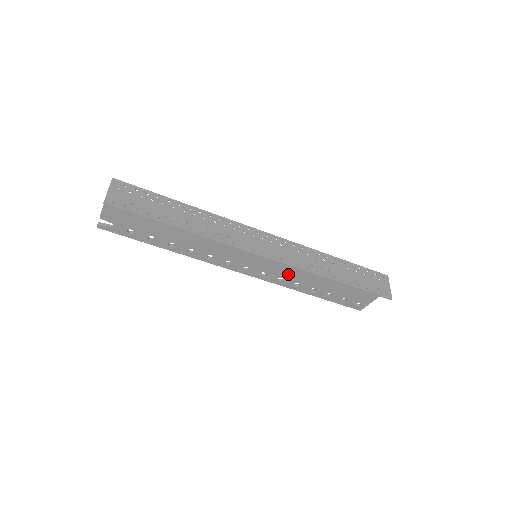
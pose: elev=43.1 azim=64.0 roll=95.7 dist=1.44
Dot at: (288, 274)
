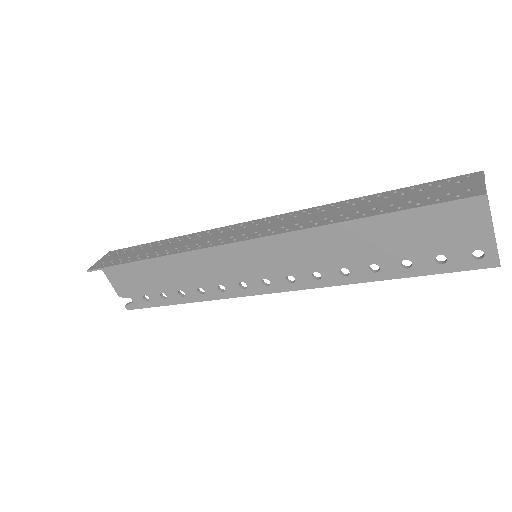
Dot at: (314, 260)
